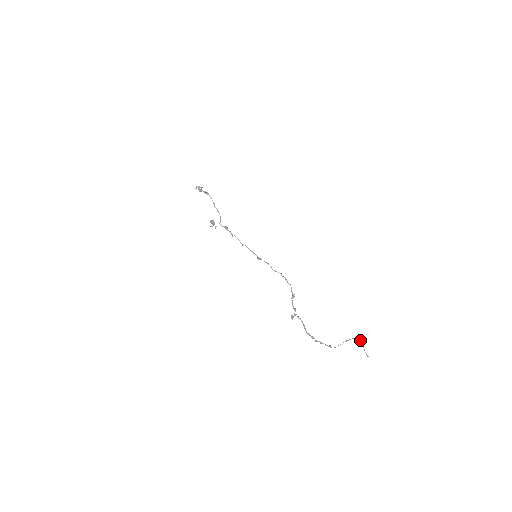
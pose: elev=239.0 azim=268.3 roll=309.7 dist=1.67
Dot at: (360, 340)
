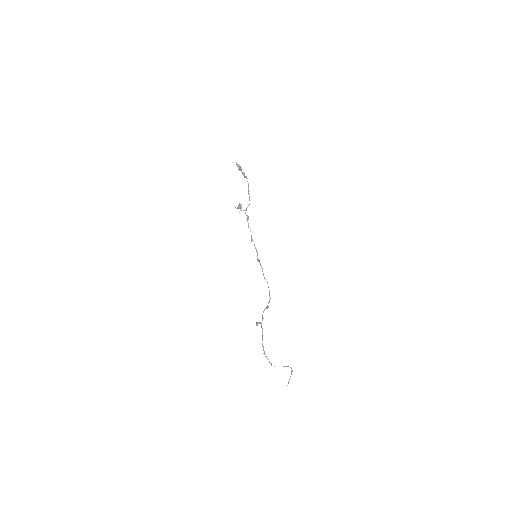
Dot at: occluded
